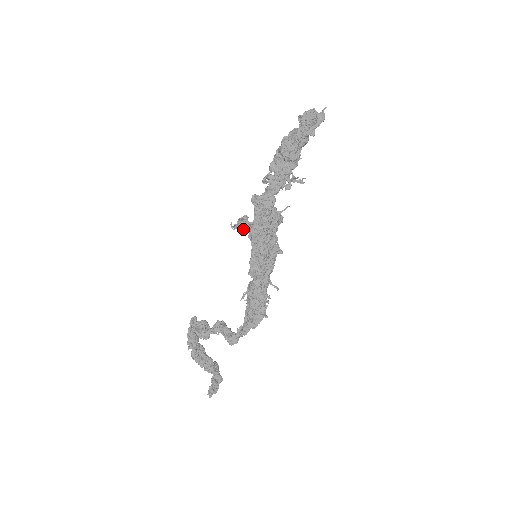
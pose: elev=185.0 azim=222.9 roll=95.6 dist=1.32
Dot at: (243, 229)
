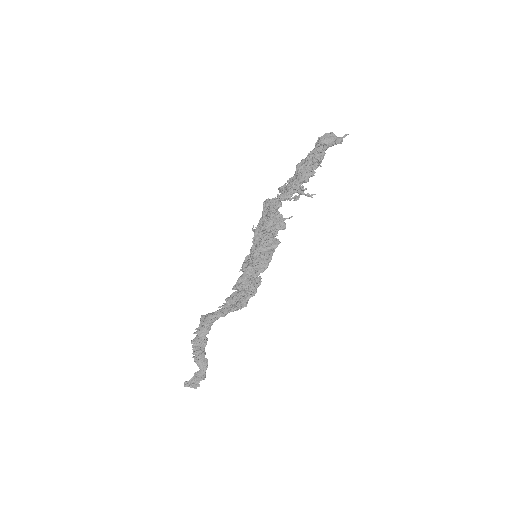
Dot at: occluded
